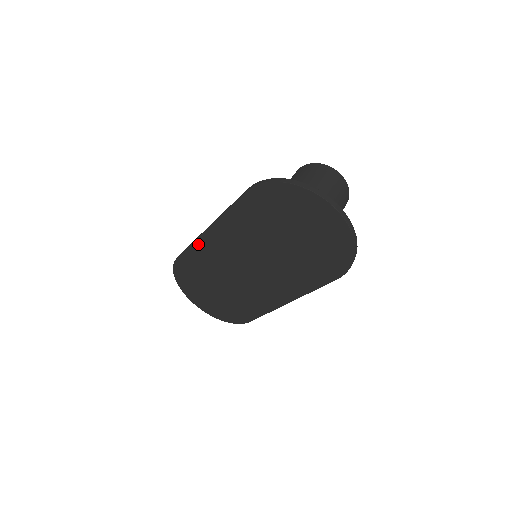
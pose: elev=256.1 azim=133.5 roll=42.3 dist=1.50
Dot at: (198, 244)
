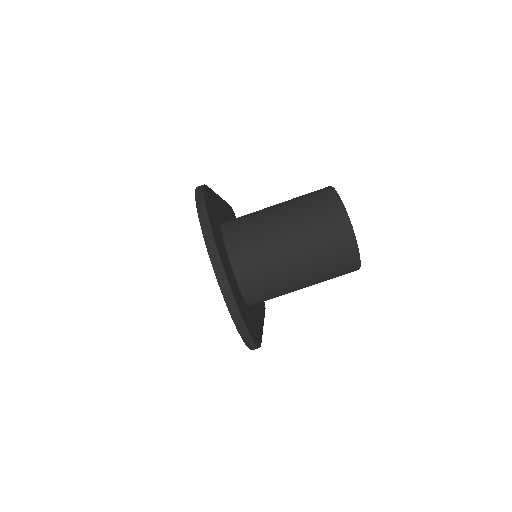
Dot at: occluded
